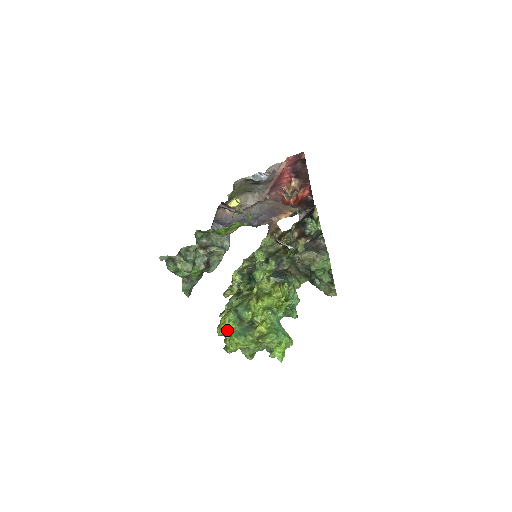
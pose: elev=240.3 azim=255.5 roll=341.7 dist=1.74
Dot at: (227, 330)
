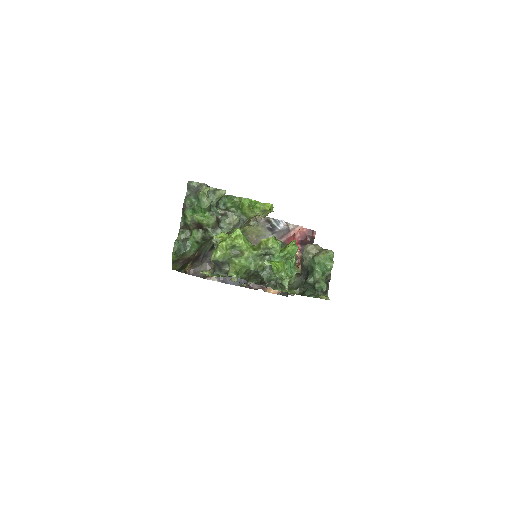
Dot at: occluded
